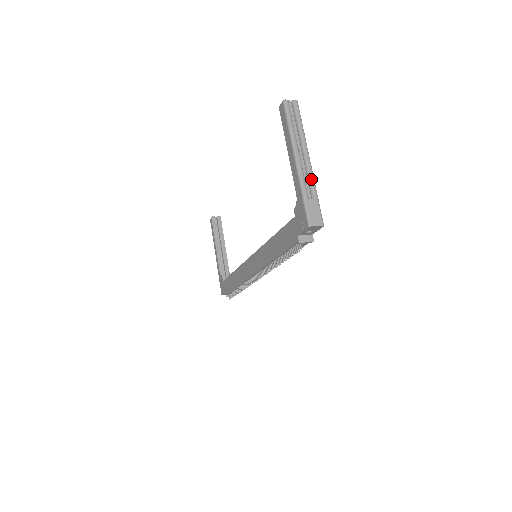
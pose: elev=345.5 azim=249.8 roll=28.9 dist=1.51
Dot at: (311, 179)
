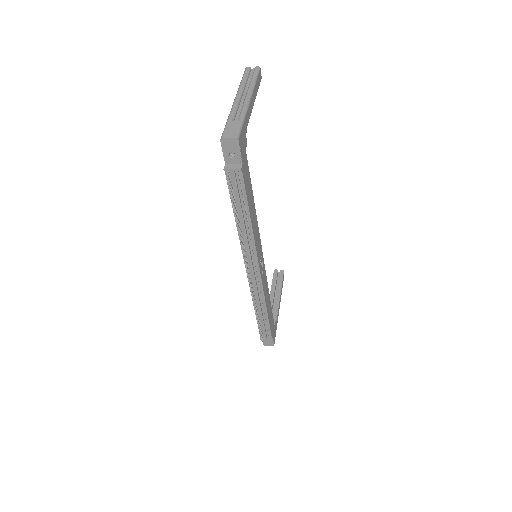
Dot at: (242, 109)
